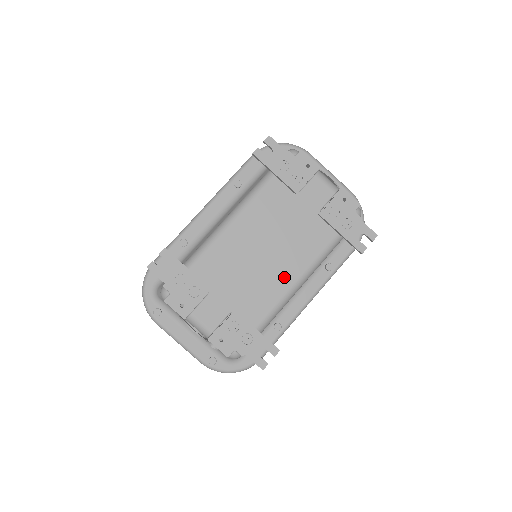
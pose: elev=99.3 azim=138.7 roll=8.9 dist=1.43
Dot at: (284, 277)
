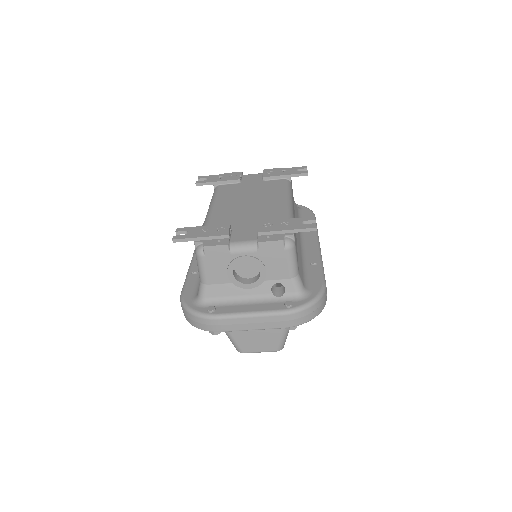
Dot at: (275, 203)
